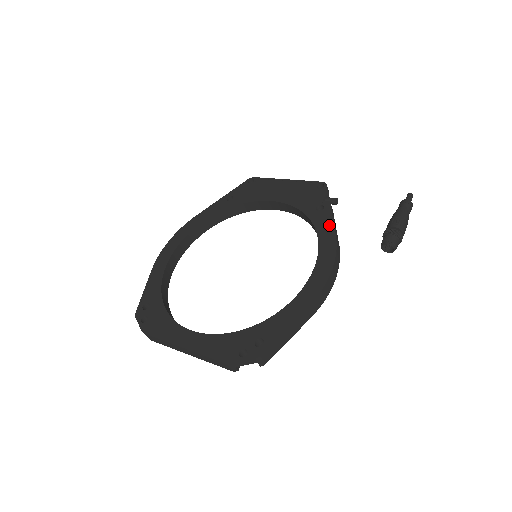
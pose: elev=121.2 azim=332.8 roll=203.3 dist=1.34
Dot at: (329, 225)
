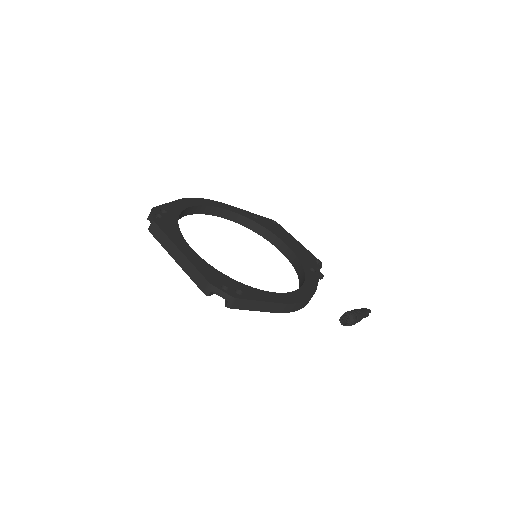
Dot at: (315, 281)
